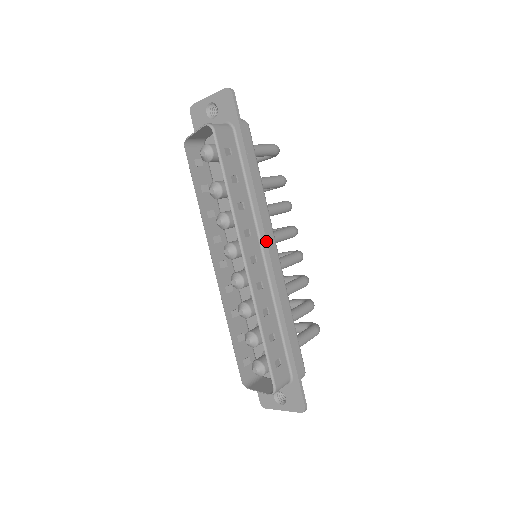
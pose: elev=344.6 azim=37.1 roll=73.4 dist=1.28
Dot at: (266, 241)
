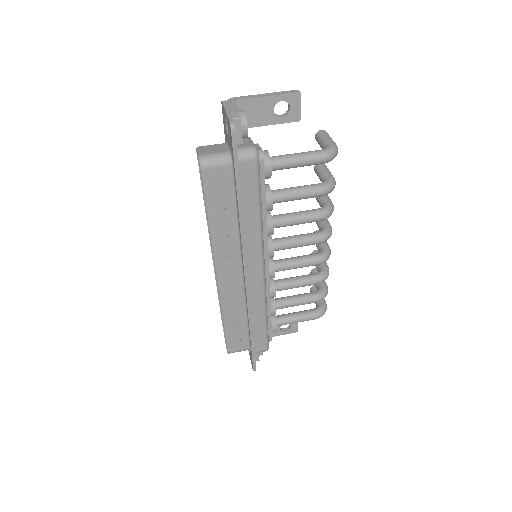
Dot at: (243, 267)
